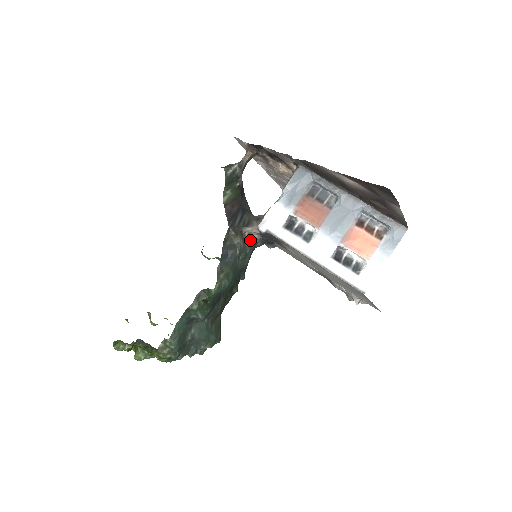
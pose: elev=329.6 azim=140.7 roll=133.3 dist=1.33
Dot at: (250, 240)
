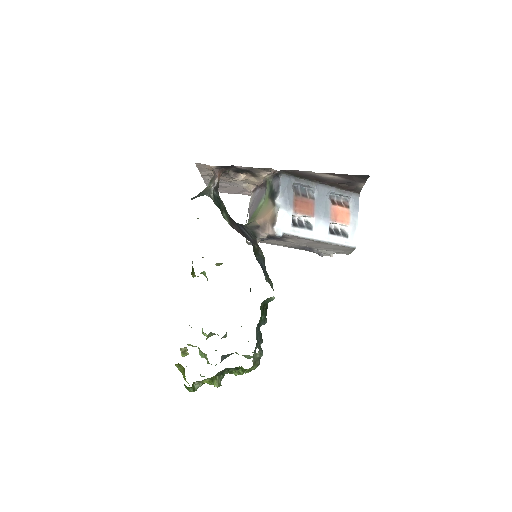
Dot at: occluded
